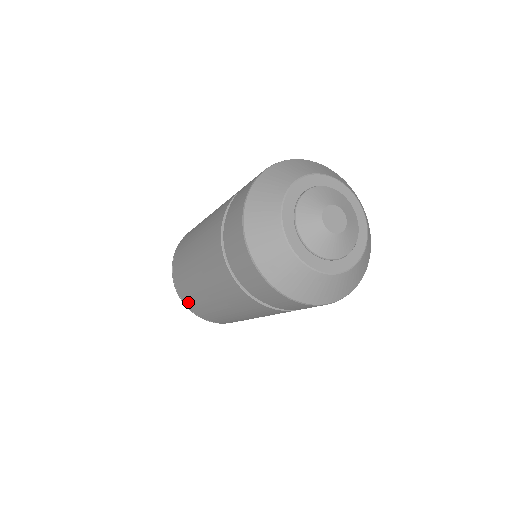
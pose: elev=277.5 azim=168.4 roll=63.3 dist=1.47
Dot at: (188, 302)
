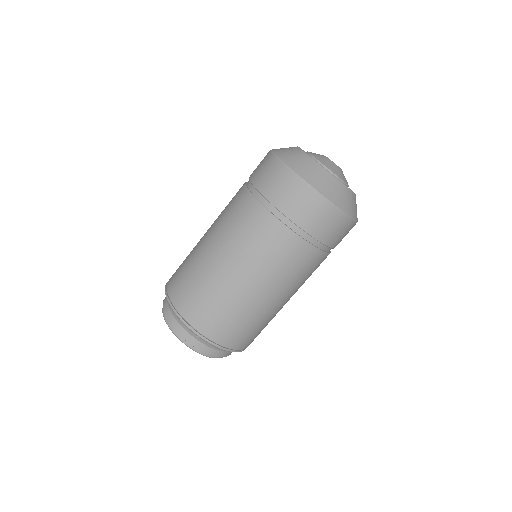
Dot at: (182, 300)
